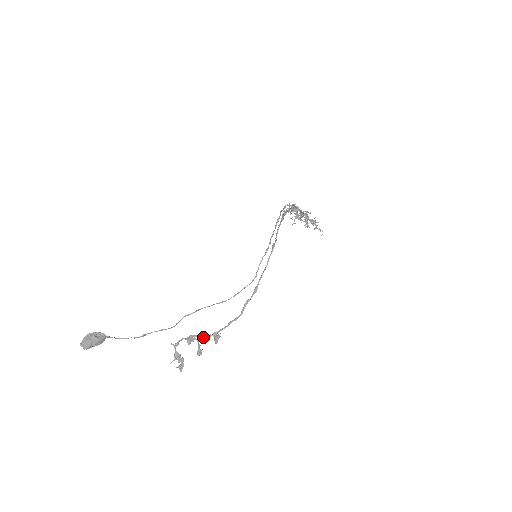
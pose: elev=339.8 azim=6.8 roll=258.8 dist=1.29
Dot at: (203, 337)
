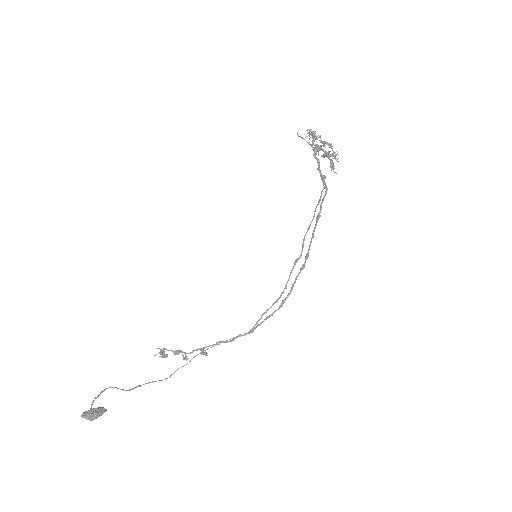
Dot at: (190, 353)
